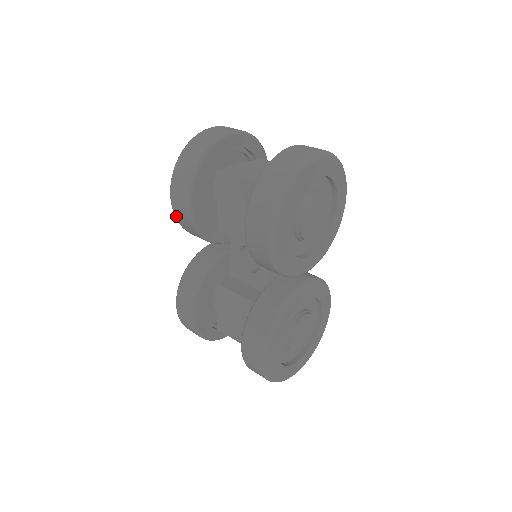
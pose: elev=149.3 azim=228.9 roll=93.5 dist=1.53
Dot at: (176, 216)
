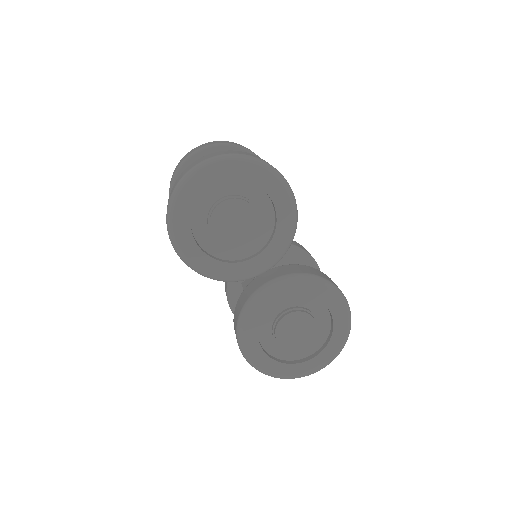
Dot at: occluded
